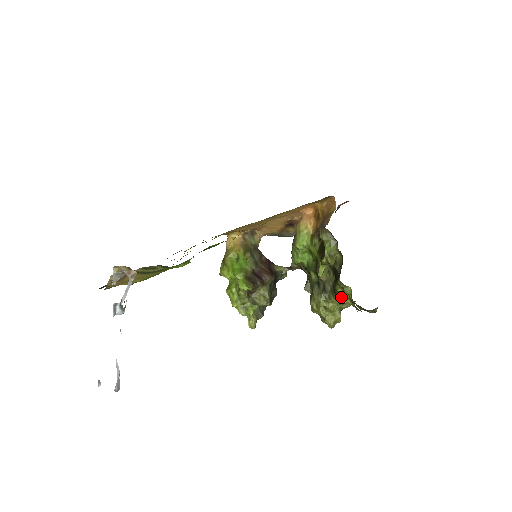
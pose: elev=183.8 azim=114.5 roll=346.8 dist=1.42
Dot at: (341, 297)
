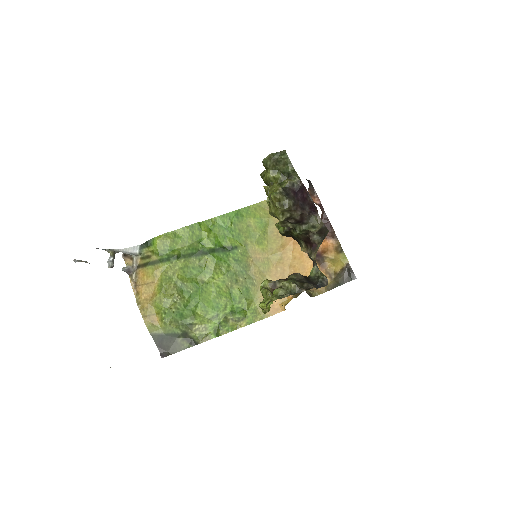
Dot at: (265, 178)
